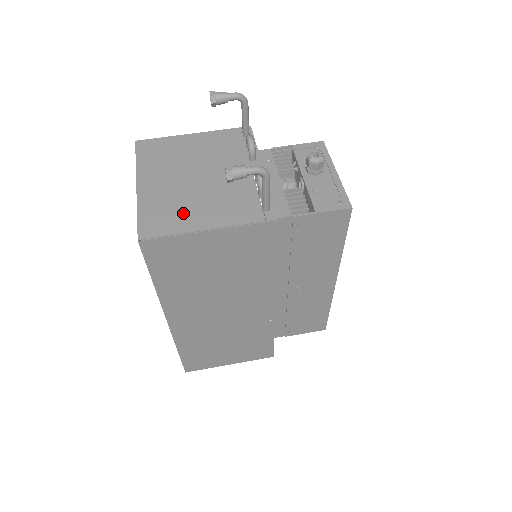
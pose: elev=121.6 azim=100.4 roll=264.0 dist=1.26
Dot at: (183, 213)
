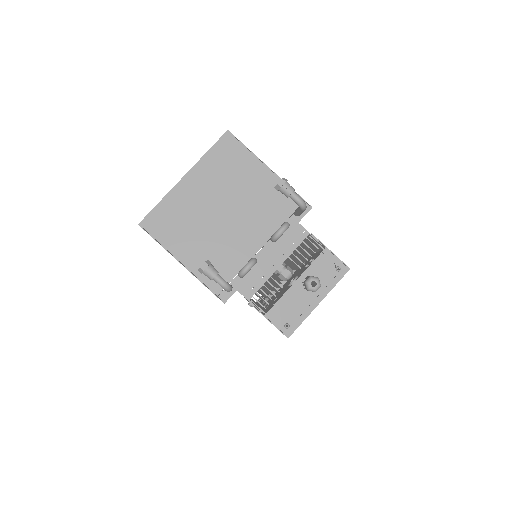
Dot at: (183, 233)
